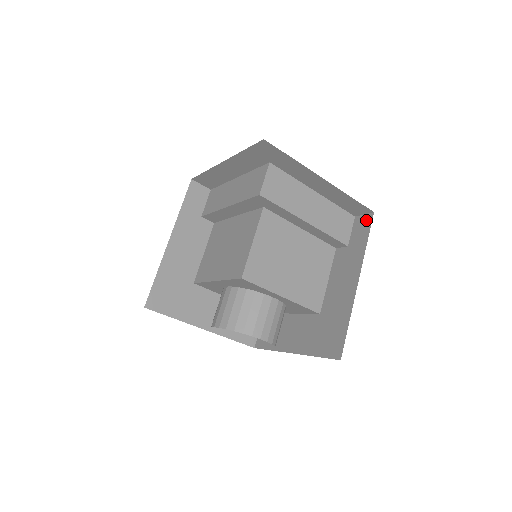
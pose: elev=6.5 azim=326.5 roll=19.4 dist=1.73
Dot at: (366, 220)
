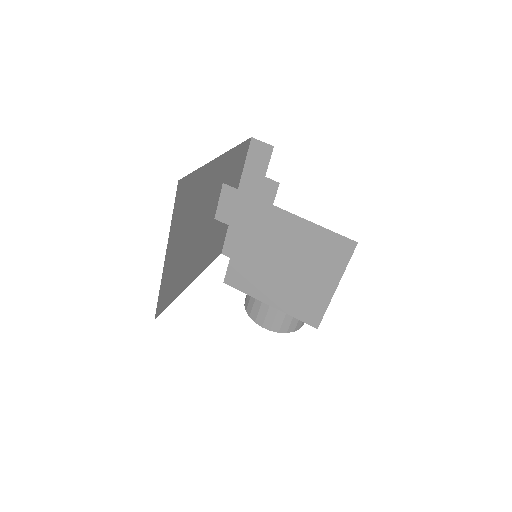
Dot at: occluded
